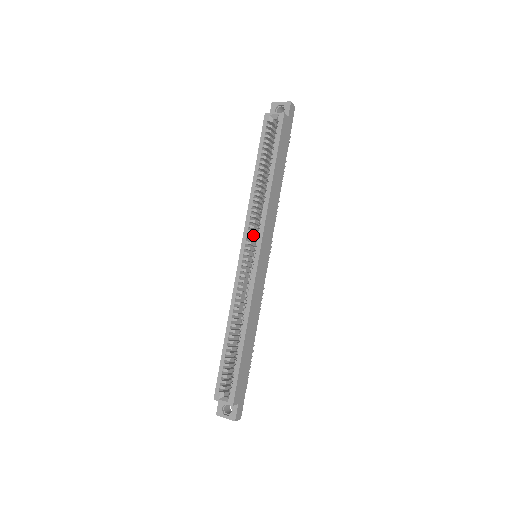
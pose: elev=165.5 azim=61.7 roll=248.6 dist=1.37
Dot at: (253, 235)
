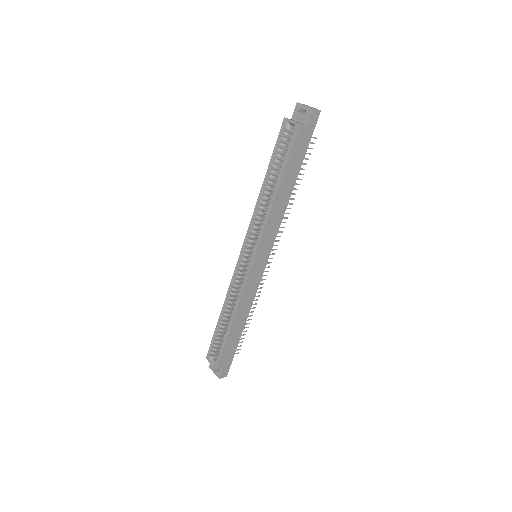
Dot at: occluded
